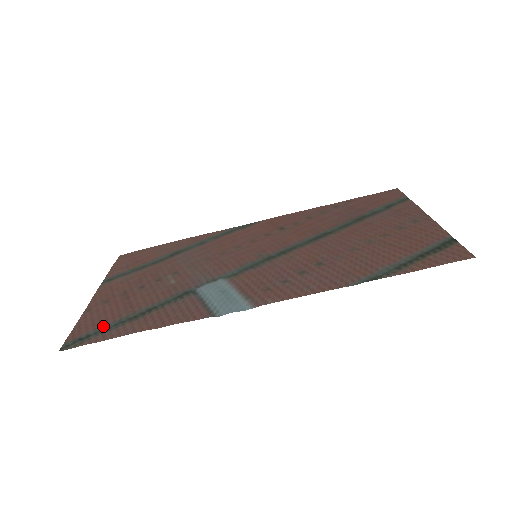
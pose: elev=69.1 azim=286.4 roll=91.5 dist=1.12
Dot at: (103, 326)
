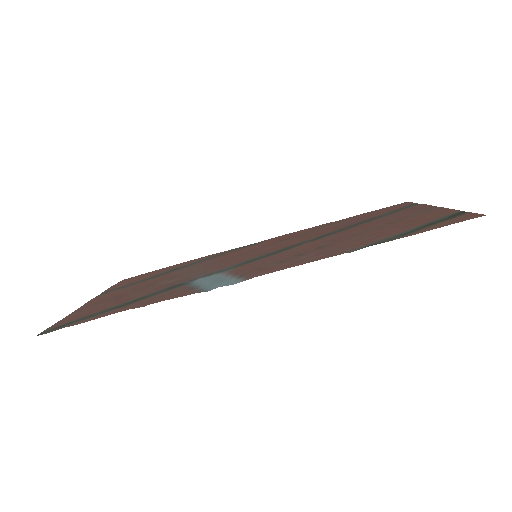
Dot at: (87, 315)
